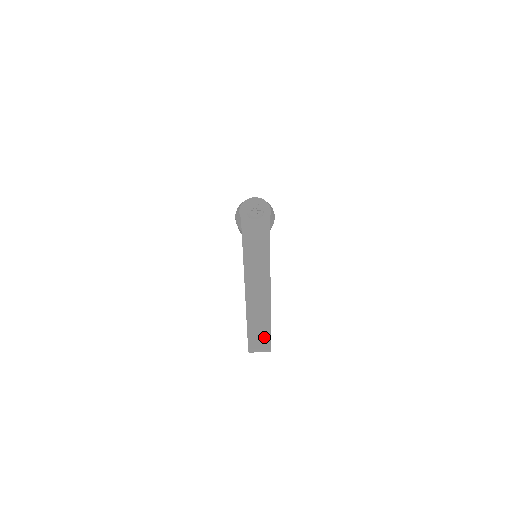
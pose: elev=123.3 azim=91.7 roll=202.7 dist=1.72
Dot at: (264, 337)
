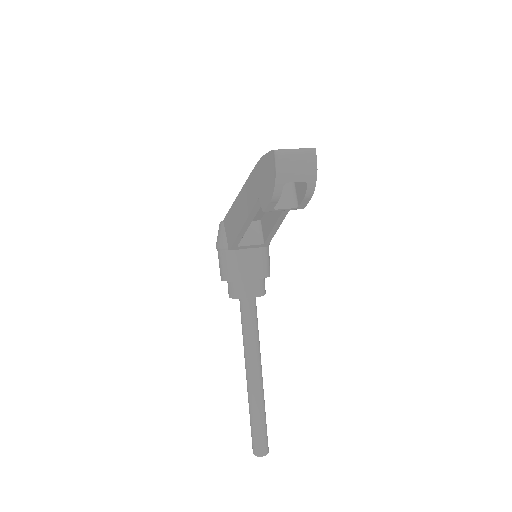
Dot at: occluded
